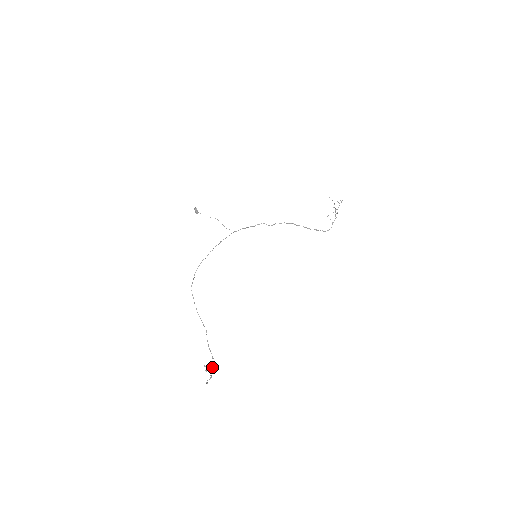
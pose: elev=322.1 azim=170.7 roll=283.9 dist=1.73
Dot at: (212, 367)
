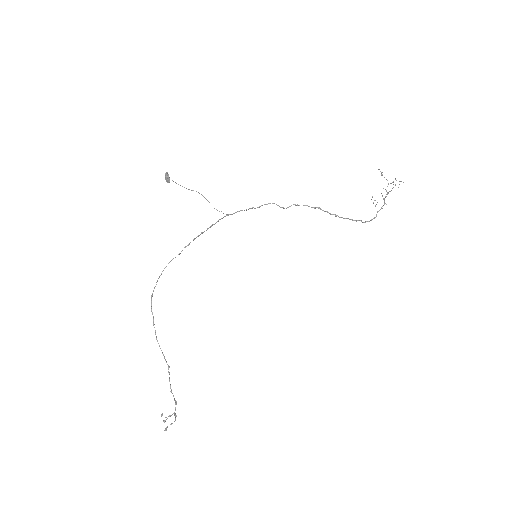
Dot at: occluded
